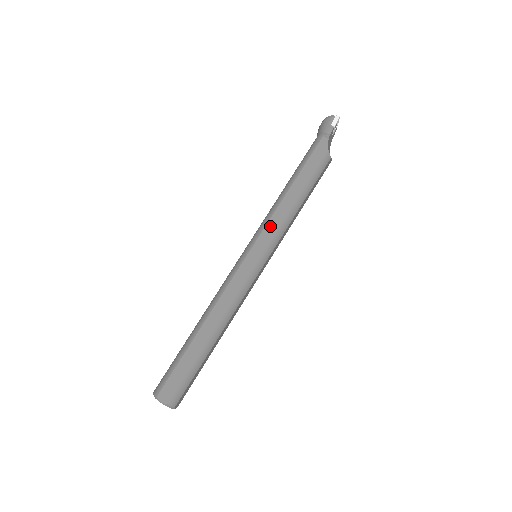
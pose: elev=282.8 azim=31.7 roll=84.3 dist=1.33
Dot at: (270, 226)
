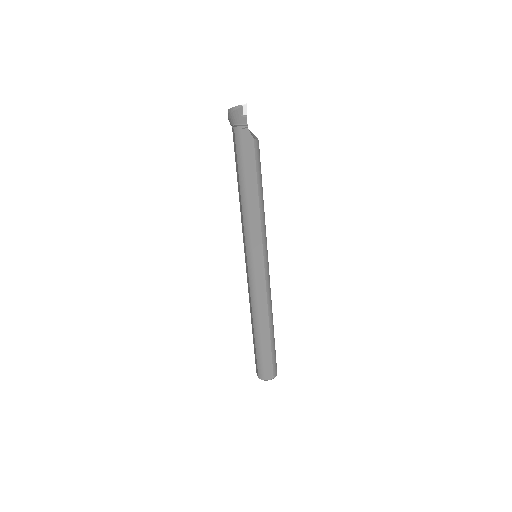
Dot at: (255, 234)
